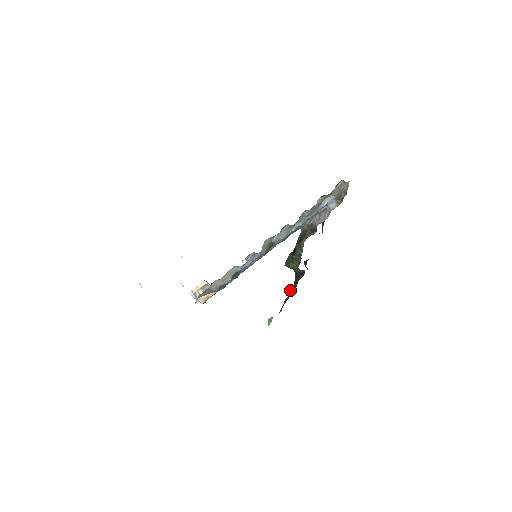
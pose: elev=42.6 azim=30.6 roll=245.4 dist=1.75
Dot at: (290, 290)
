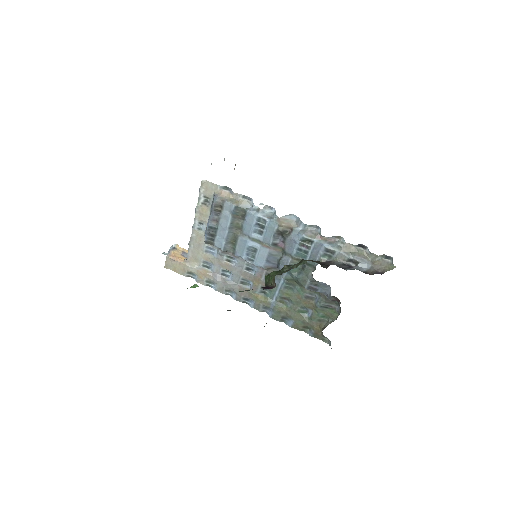
Dot at: occluded
